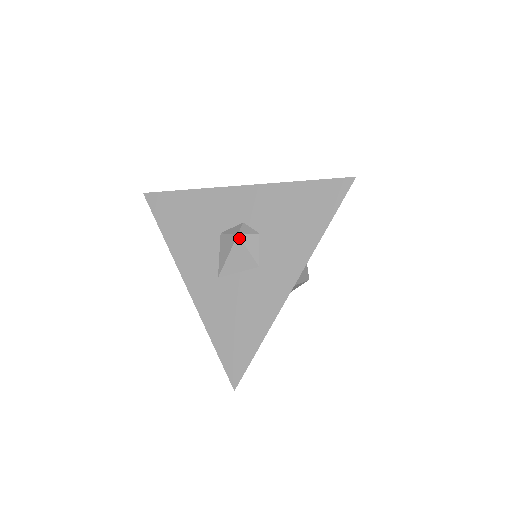
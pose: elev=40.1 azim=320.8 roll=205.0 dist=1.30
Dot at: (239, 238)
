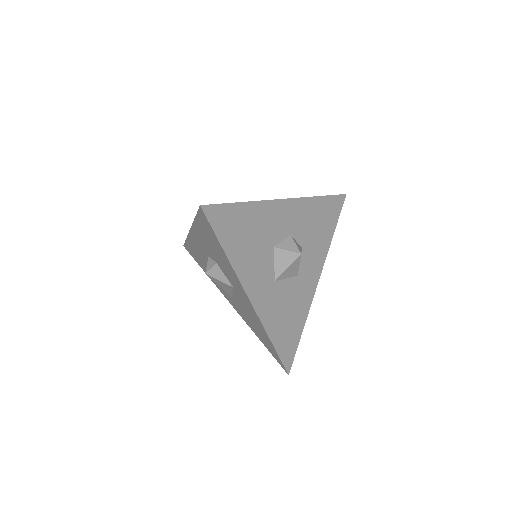
Dot at: (208, 275)
